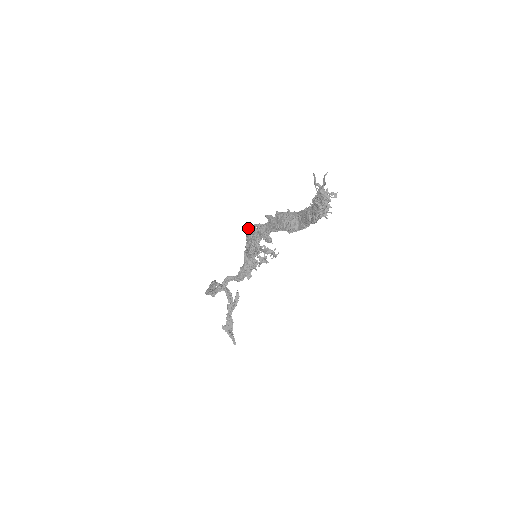
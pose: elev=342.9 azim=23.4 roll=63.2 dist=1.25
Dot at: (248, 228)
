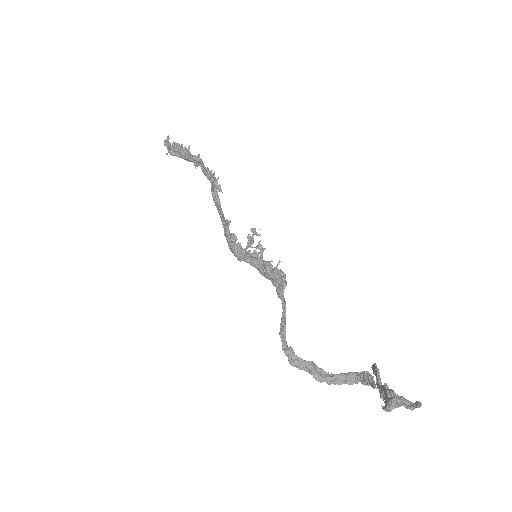
Dot at: occluded
